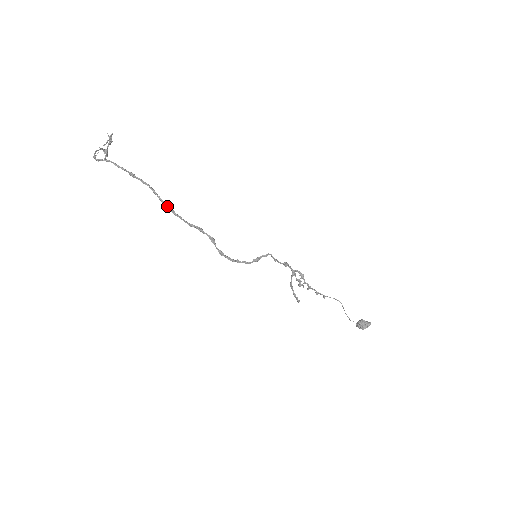
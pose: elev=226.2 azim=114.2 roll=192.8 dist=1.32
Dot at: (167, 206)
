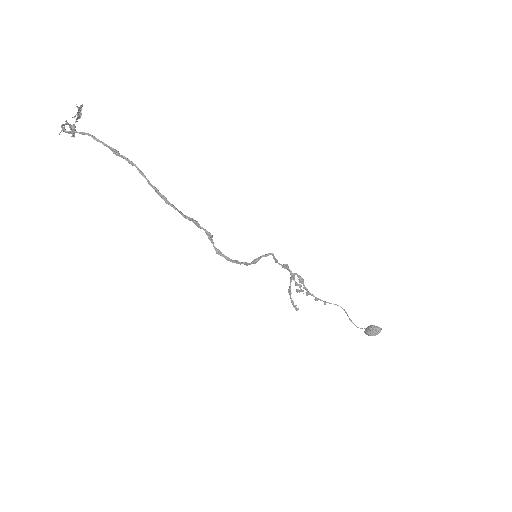
Dot at: (158, 192)
